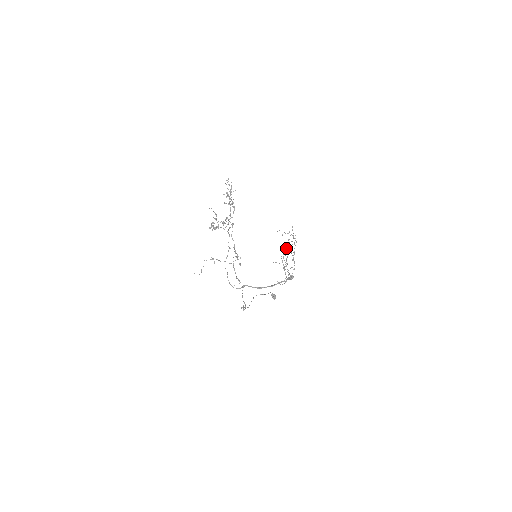
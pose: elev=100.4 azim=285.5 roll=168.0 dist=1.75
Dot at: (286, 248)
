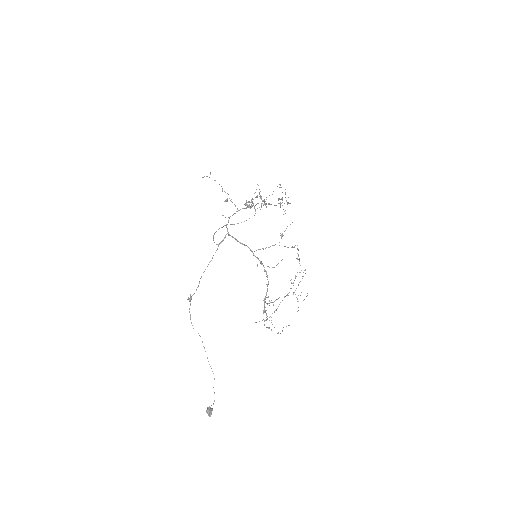
Dot at: occluded
